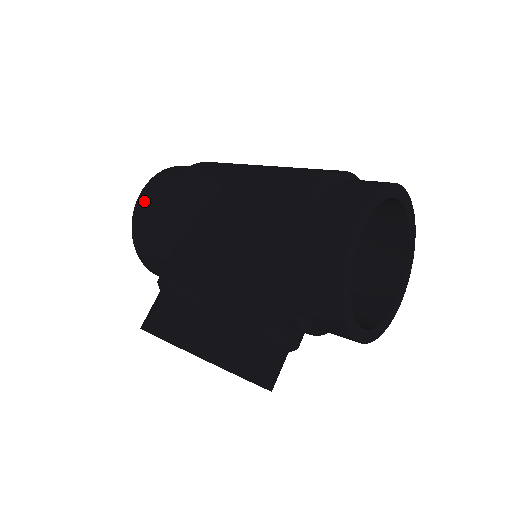
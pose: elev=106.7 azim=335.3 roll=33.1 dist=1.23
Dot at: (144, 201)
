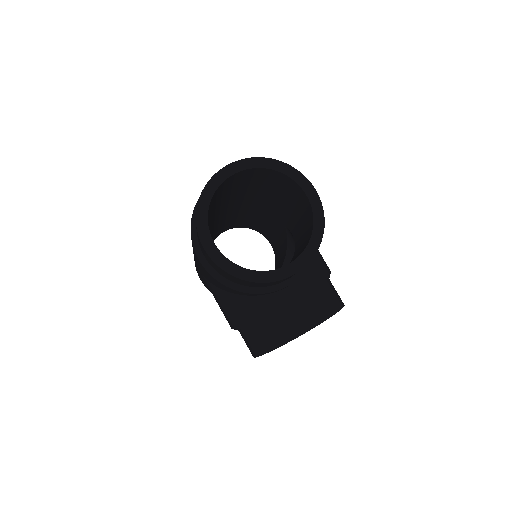
Dot at: occluded
